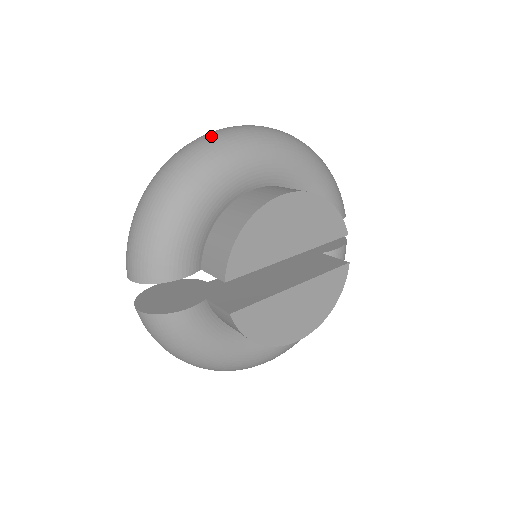
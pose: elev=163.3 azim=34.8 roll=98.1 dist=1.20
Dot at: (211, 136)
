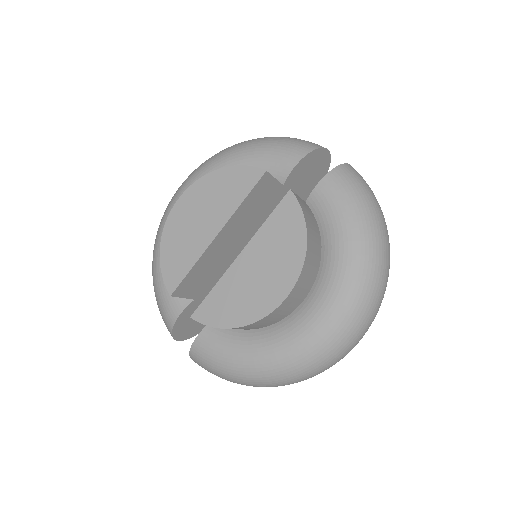
Dot at: occluded
